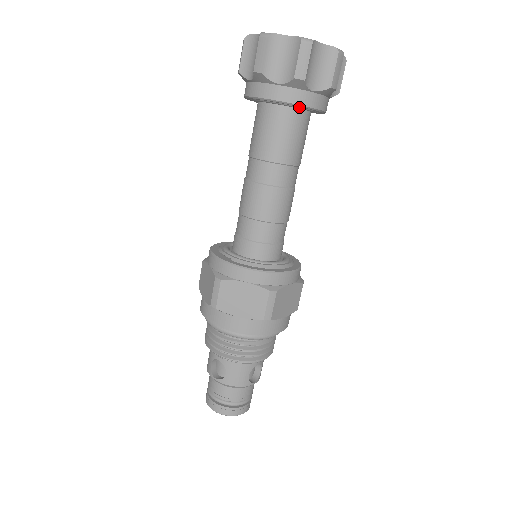
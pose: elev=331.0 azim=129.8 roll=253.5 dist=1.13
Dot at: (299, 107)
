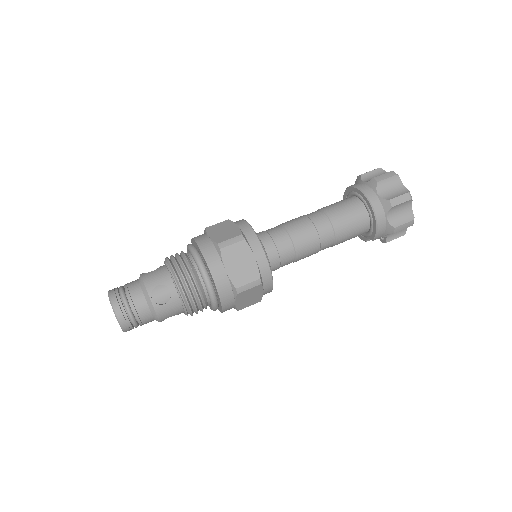
Dot at: (364, 200)
